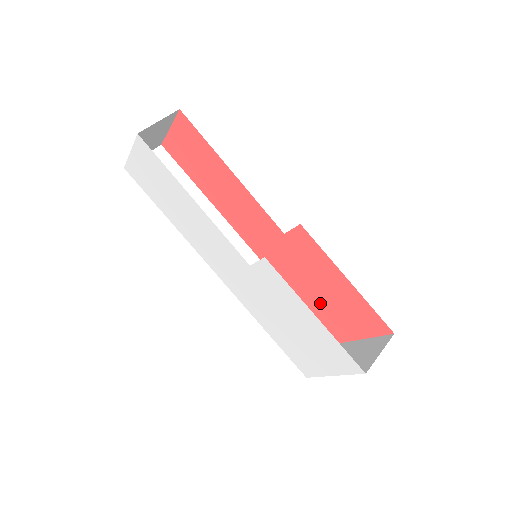
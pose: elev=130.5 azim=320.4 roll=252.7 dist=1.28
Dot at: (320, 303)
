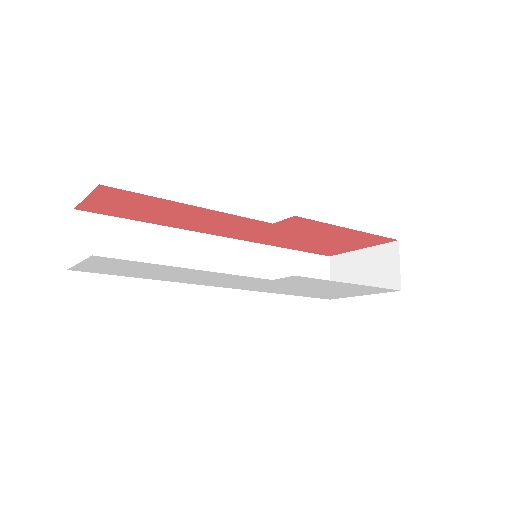
Dot at: (316, 244)
